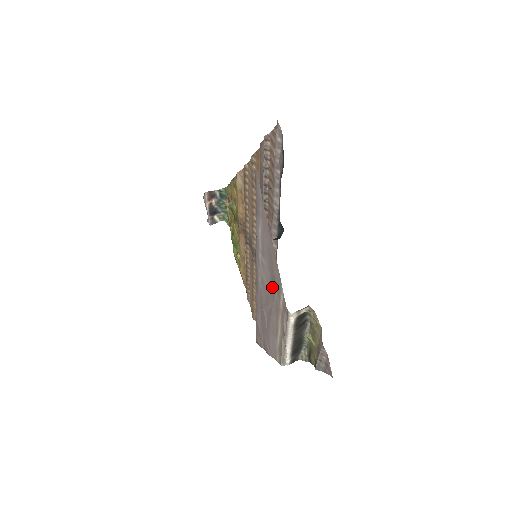
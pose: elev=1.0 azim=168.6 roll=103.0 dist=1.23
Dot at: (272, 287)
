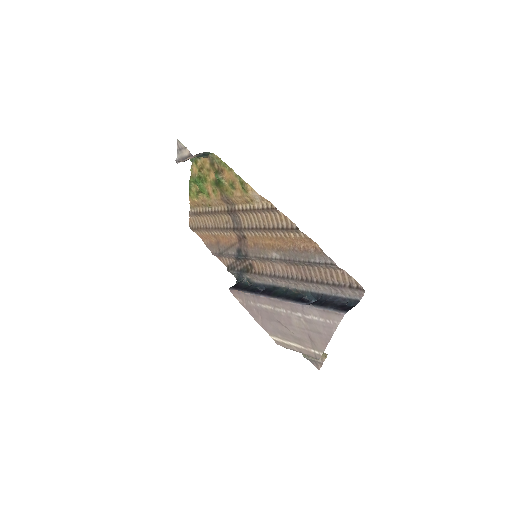
Dot at: (304, 335)
